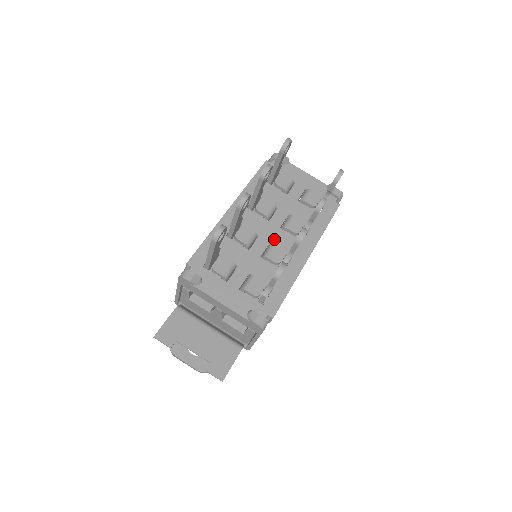
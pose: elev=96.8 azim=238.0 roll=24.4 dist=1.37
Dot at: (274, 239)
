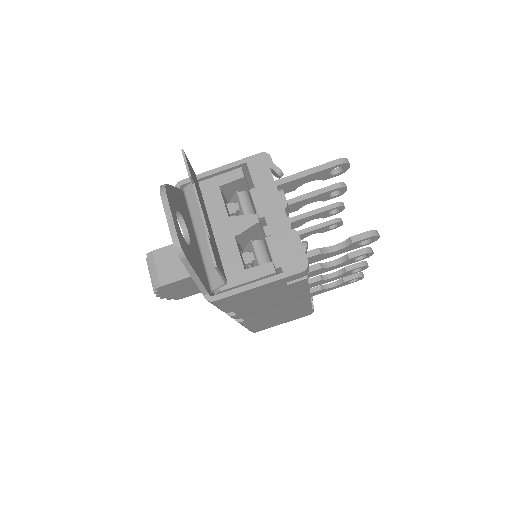
Dot at: occluded
